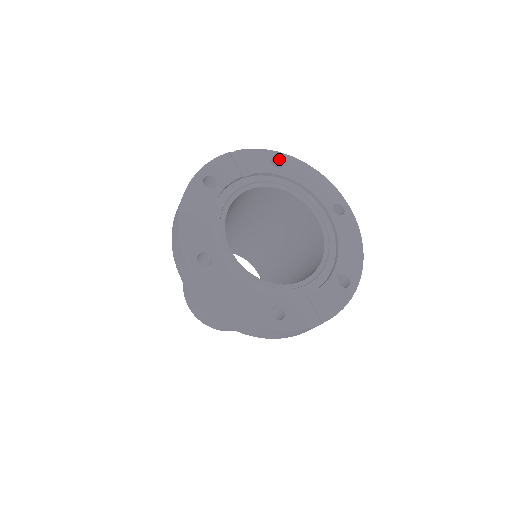
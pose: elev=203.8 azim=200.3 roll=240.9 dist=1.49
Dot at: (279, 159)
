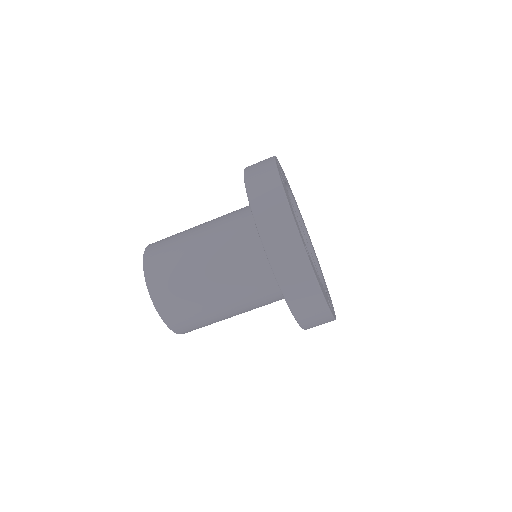
Dot at: occluded
